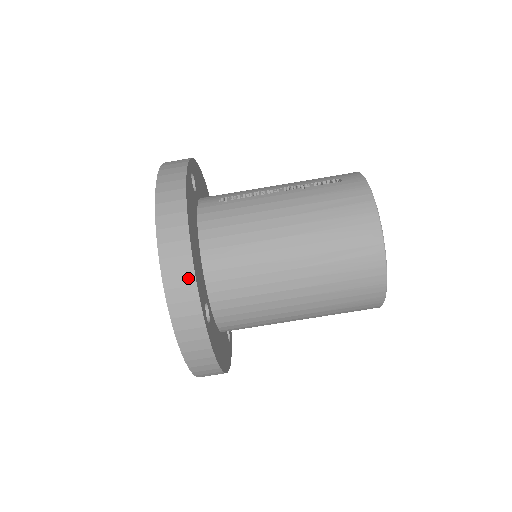
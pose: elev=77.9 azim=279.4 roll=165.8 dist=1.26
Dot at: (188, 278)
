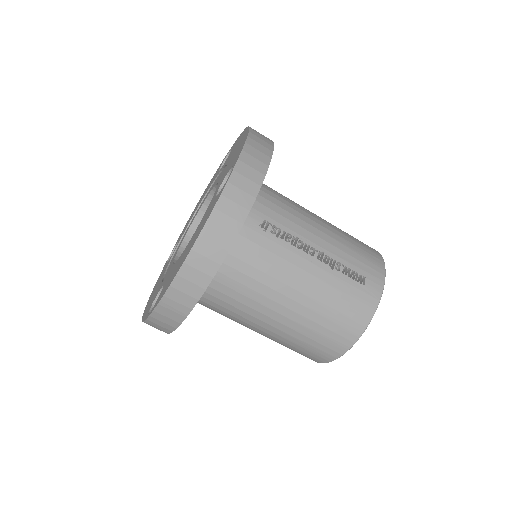
Dot at: (183, 310)
